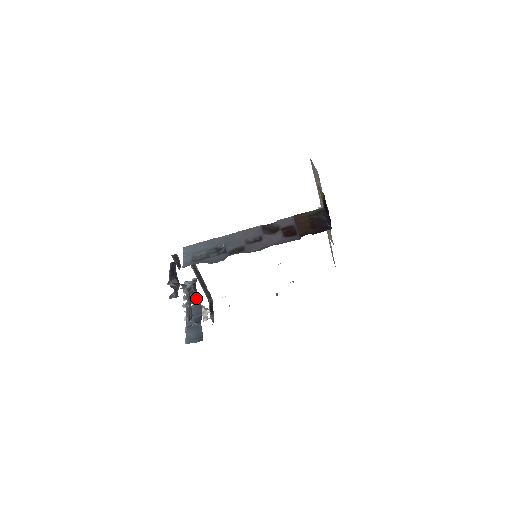
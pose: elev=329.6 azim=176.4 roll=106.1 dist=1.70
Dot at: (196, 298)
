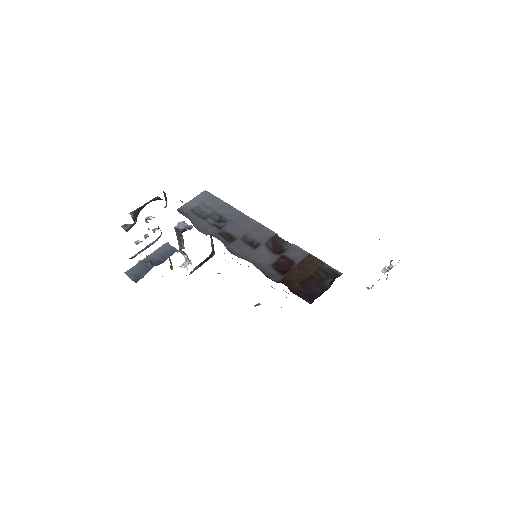
Dot at: occluded
